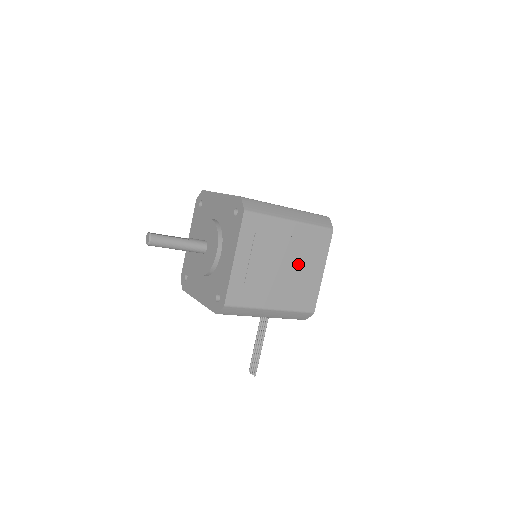
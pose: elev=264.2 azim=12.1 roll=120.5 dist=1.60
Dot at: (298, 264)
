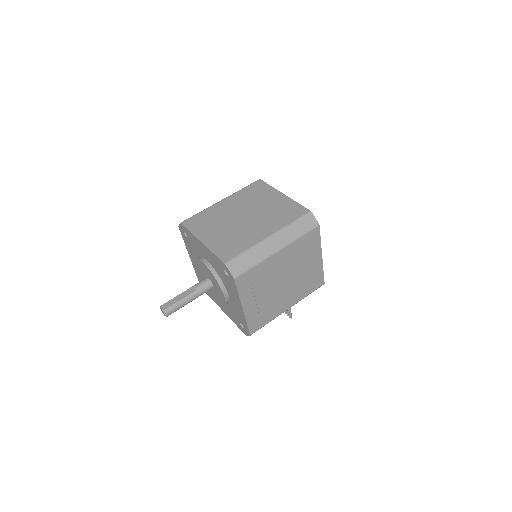
Dot at: (297, 270)
